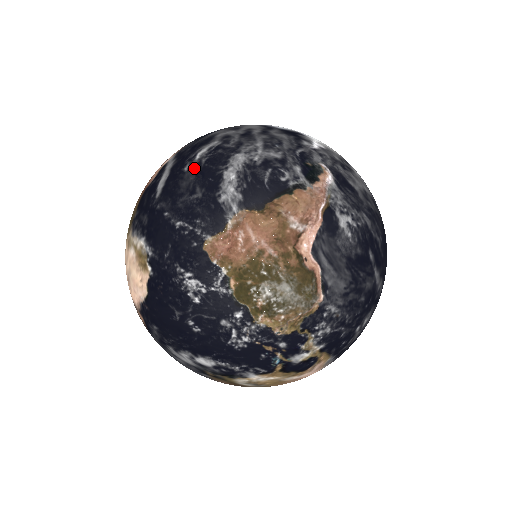
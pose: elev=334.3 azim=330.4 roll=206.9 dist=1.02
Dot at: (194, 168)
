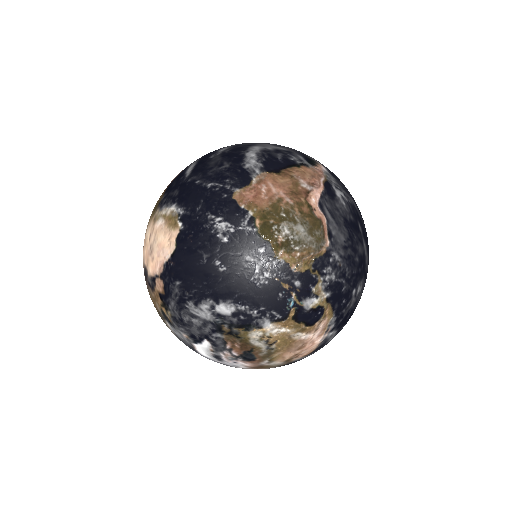
Dot at: (220, 154)
